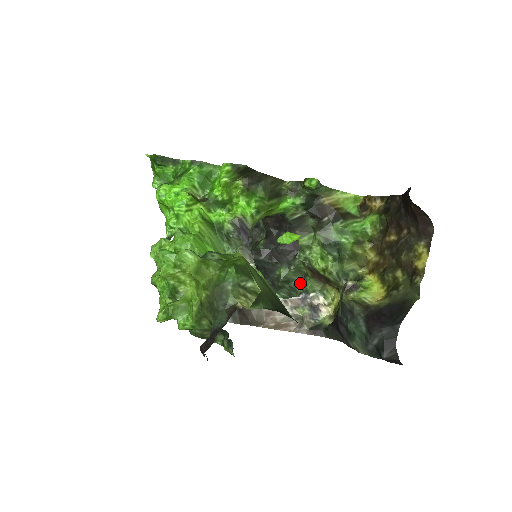
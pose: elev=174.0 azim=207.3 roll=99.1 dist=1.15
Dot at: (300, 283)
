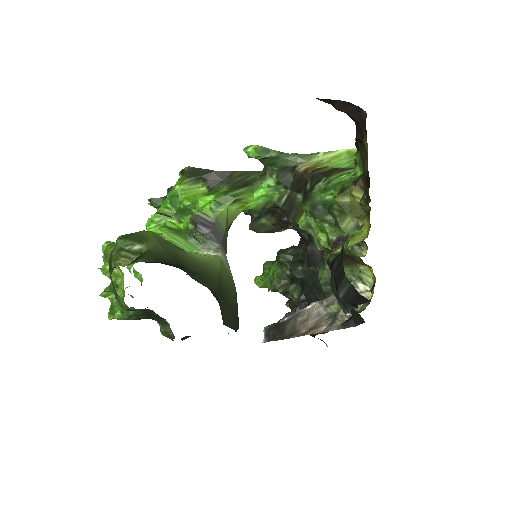
Dot at: occluded
